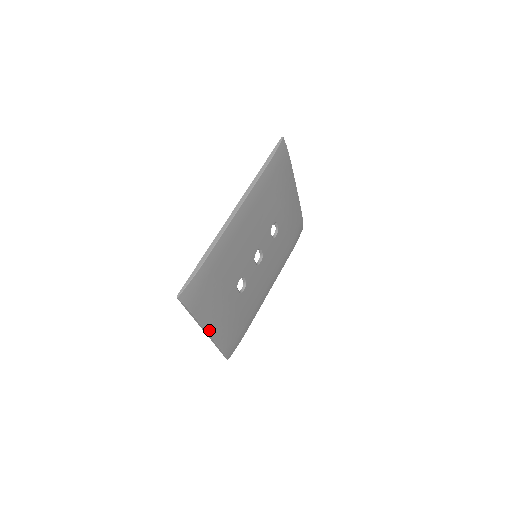
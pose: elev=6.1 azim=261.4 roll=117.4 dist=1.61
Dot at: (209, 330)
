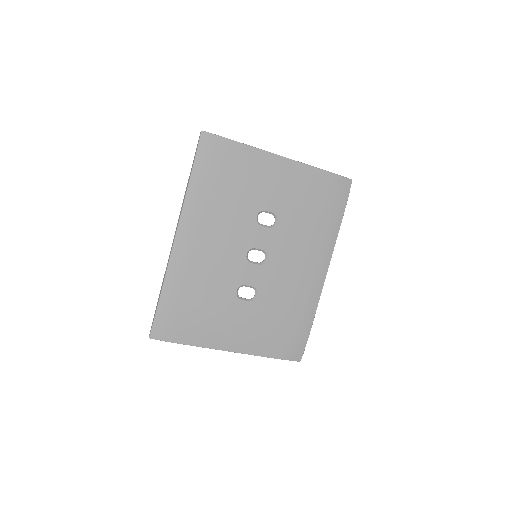
Dot at: (226, 348)
